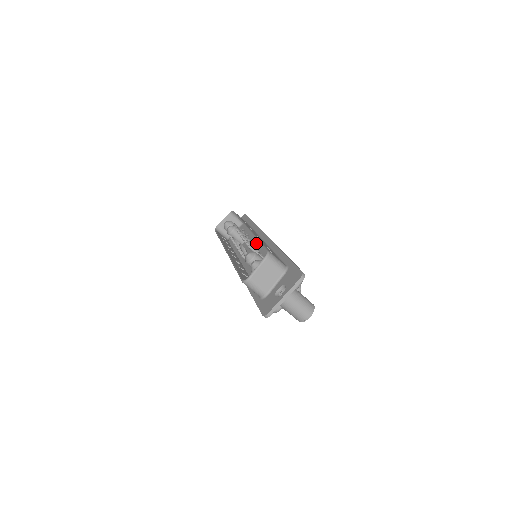
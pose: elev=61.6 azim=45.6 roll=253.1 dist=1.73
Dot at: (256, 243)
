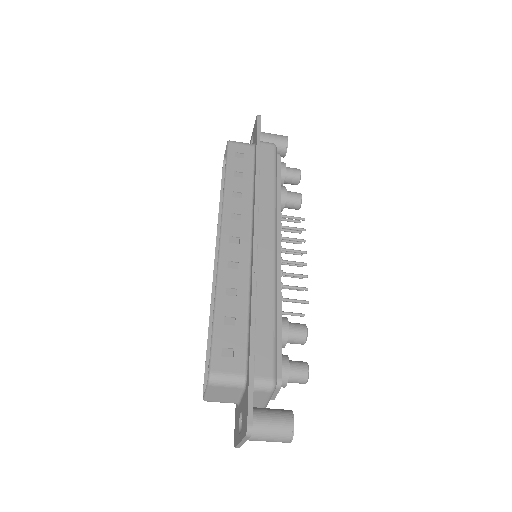
Dot at: occluded
